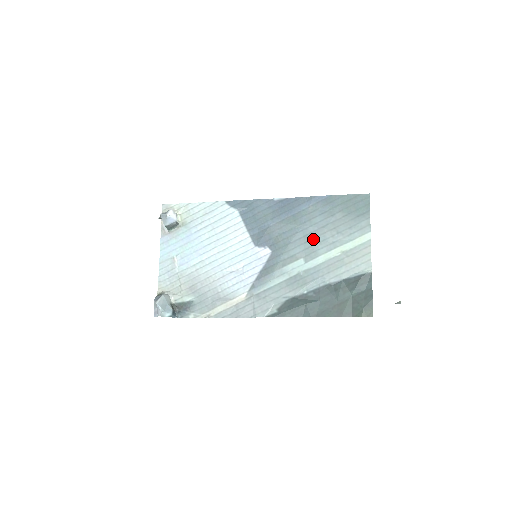
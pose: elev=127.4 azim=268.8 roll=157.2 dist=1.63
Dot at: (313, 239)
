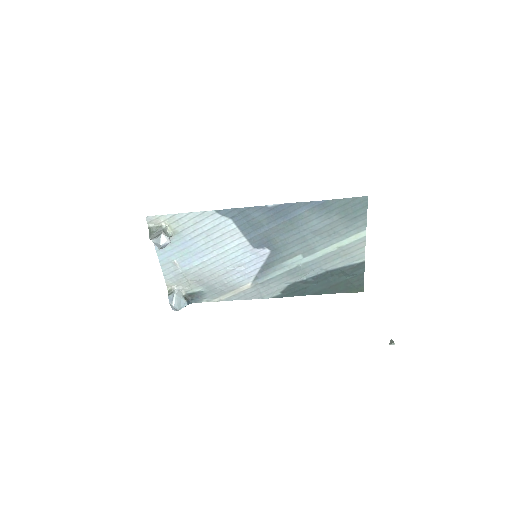
Dot at: (310, 239)
